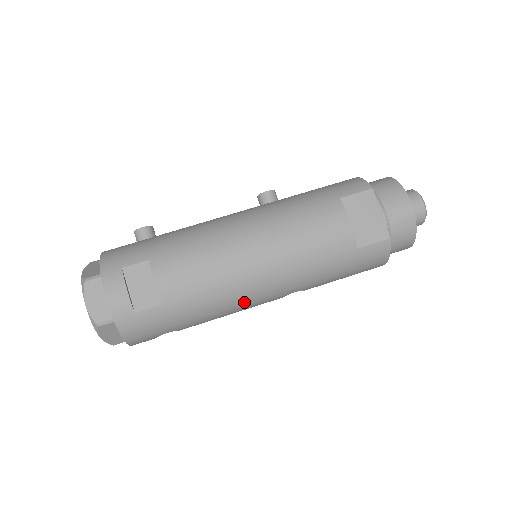
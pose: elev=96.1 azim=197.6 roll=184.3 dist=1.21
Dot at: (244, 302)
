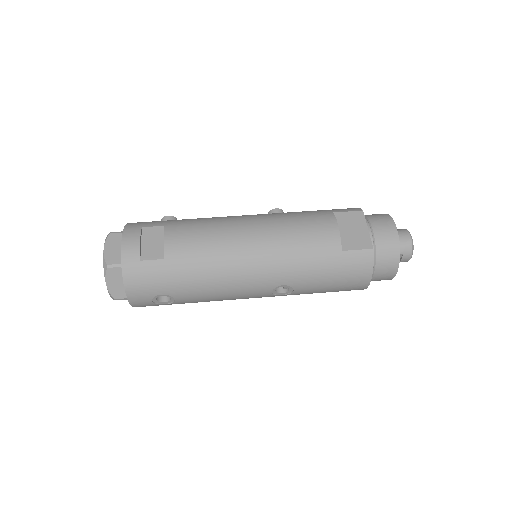
Dot at: (235, 279)
